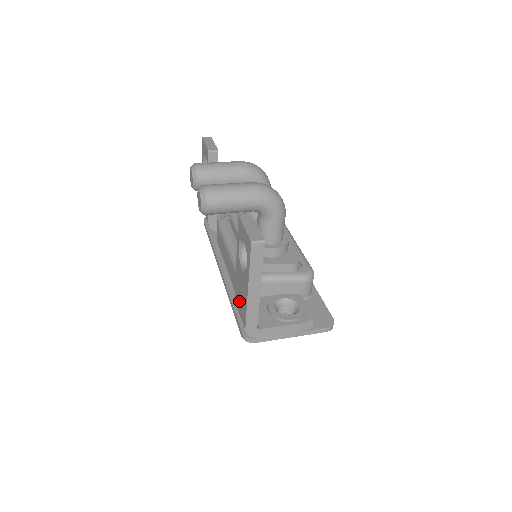
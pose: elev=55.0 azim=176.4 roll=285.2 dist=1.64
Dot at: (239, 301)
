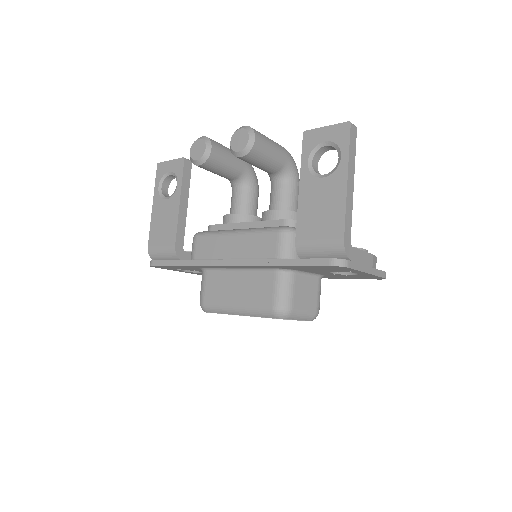
Dot at: (316, 225)
